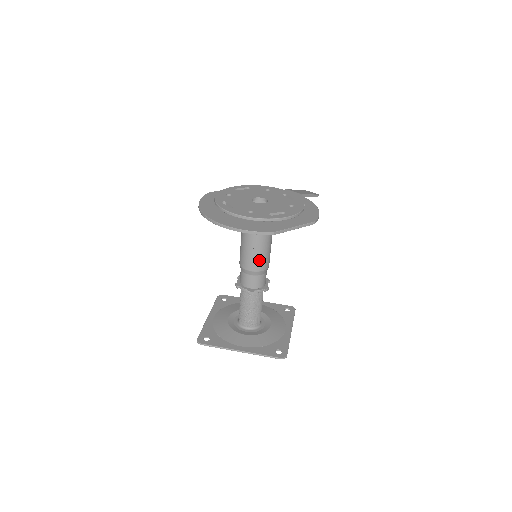
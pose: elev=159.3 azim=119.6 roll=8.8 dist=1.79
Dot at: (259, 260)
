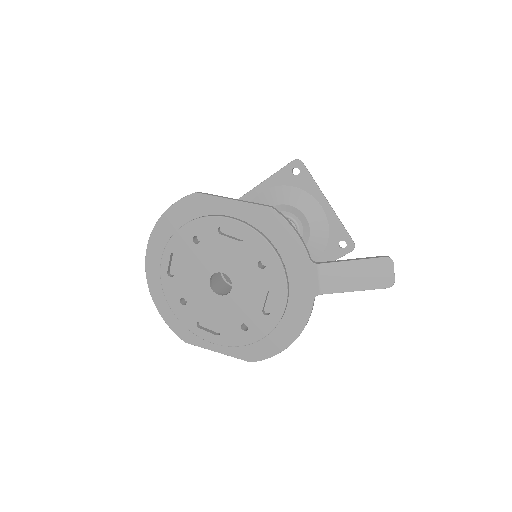
Dot at: occluded
